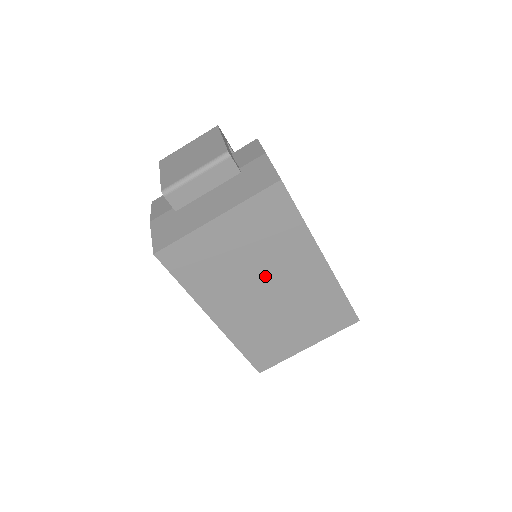
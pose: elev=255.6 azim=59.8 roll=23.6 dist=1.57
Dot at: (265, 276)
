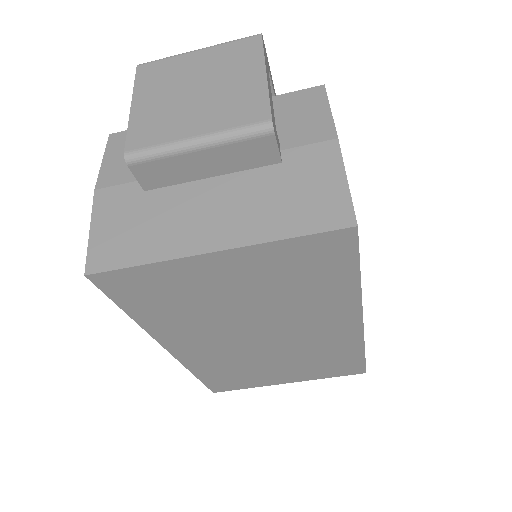
Dot at: (265, 323)
